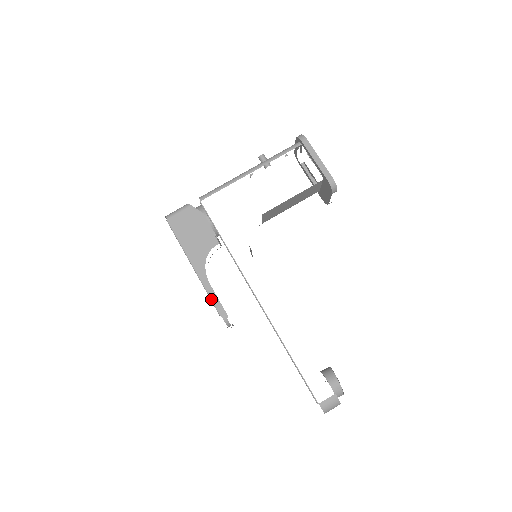
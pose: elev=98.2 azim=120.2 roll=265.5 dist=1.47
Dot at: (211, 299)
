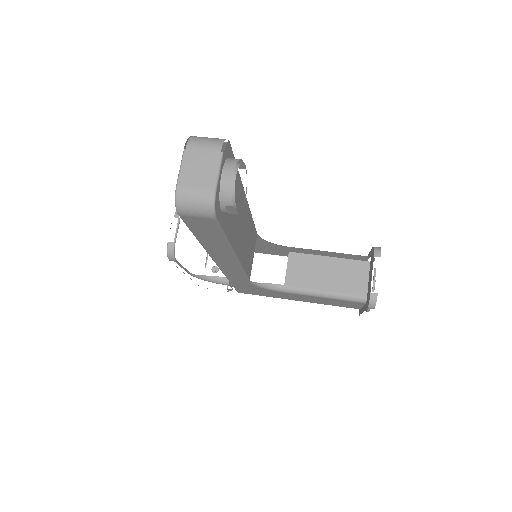
Dot at: occluded
